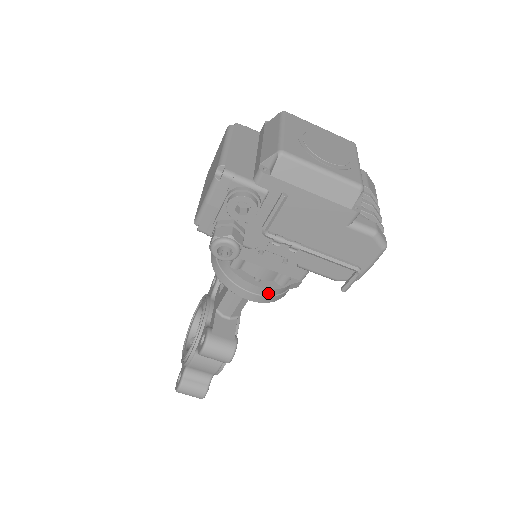
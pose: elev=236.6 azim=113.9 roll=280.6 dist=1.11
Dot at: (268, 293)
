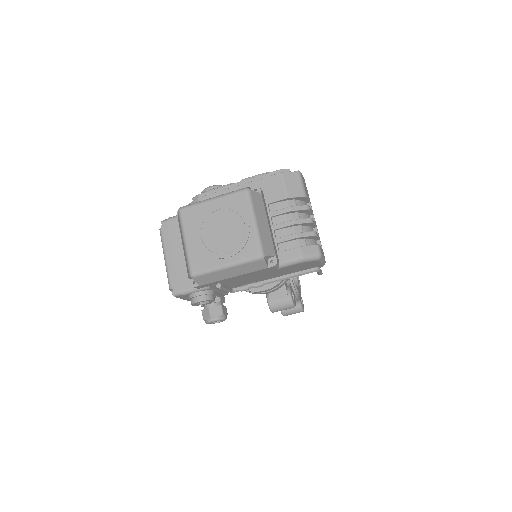
Dot at: (277, 286)
